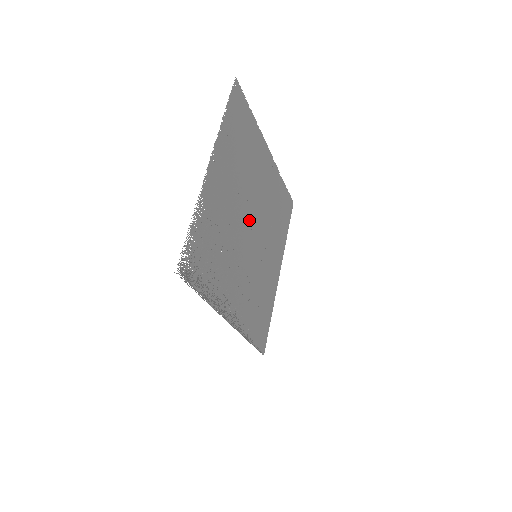
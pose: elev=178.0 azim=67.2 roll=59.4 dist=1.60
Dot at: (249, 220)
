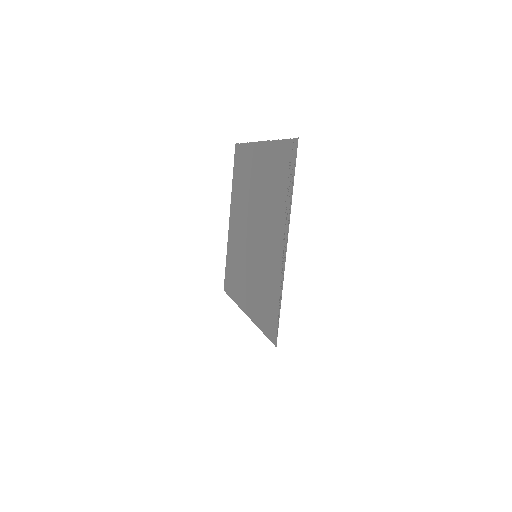
Dot at: (252, 224)
